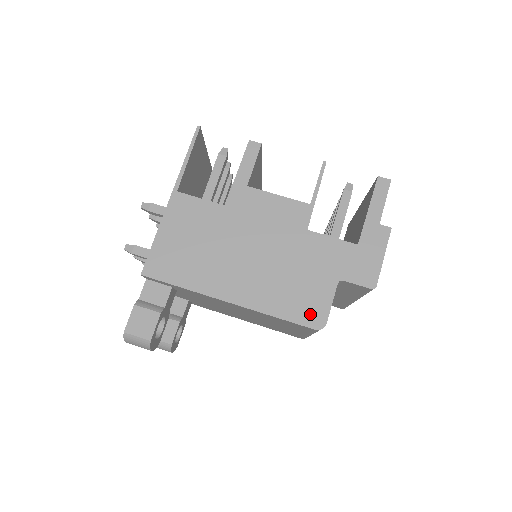
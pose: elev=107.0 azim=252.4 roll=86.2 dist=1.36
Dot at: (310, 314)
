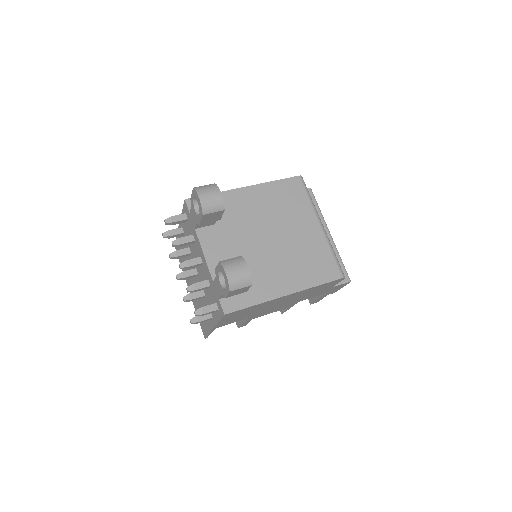
Dot at: occluded
